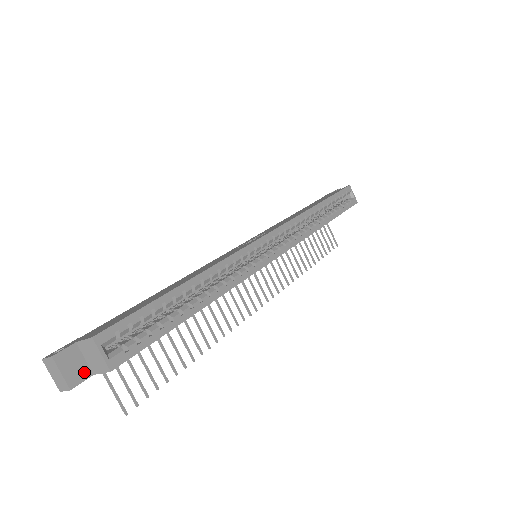
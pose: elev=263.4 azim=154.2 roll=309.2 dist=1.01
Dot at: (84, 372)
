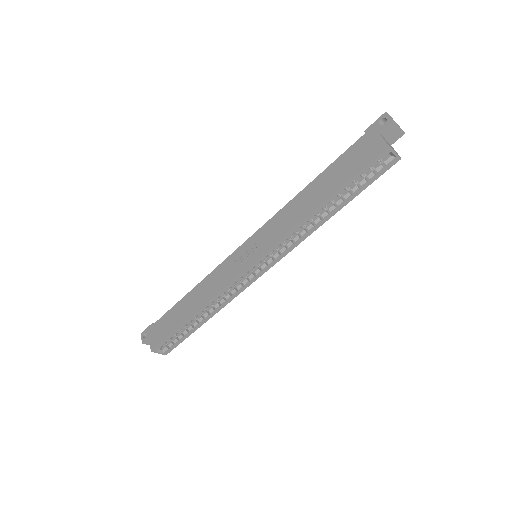
Dot at: occluded
